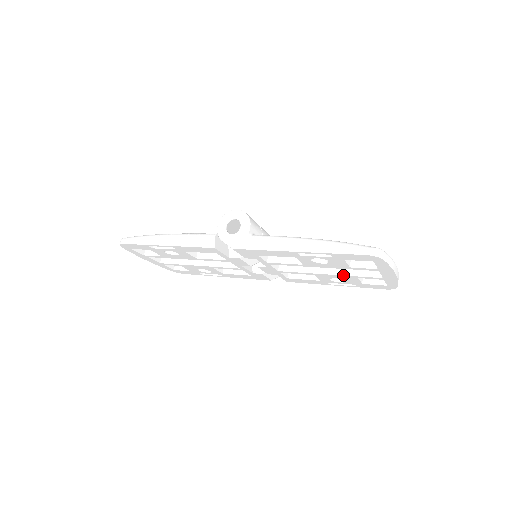
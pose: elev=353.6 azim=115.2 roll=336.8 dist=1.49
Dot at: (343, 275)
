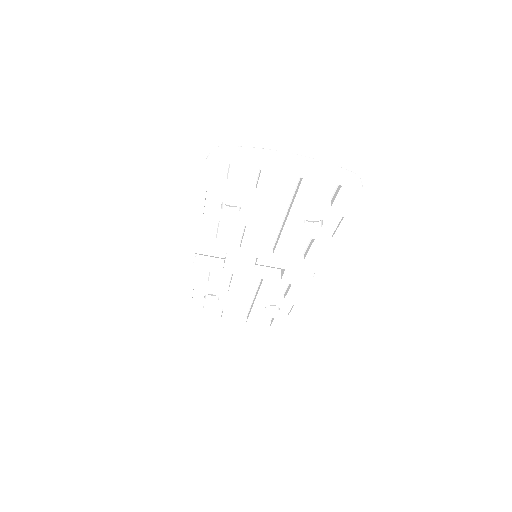
Dot at: (290, 210)
